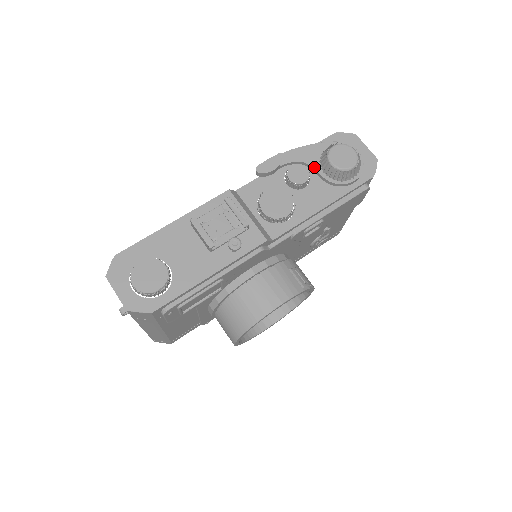
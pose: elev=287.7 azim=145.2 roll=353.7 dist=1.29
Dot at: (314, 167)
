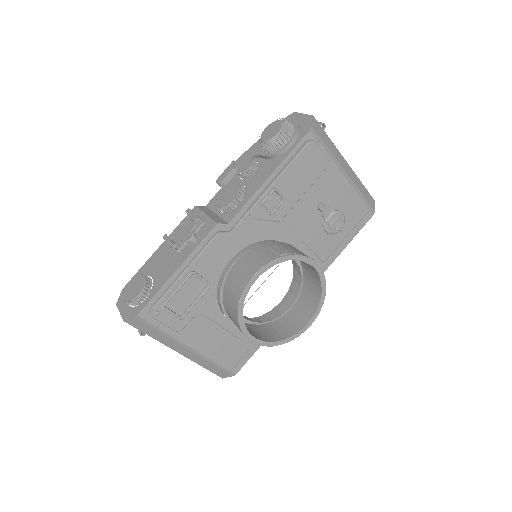
Dot at: (258, 154)
